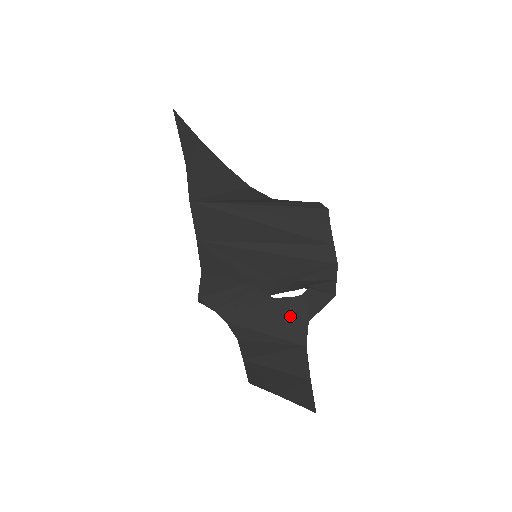
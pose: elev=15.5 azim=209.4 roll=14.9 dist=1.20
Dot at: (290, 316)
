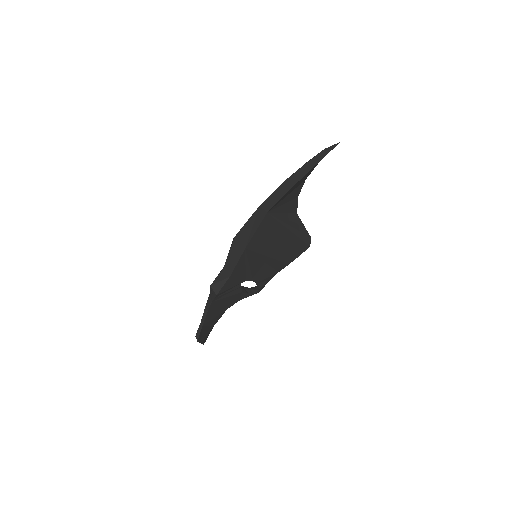
Dot at: (237, 299)
